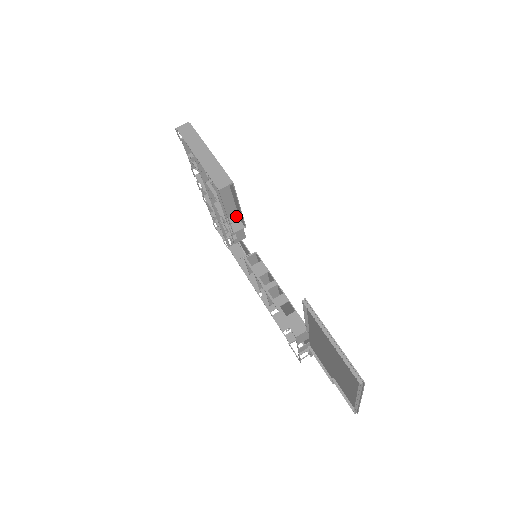
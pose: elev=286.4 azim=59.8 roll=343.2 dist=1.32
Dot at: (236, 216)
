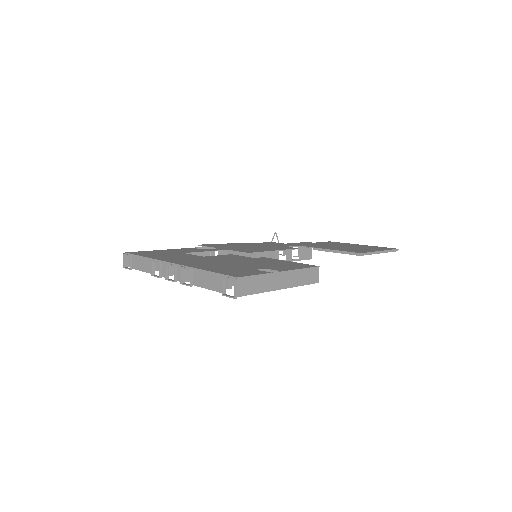
Dot at: occluded
